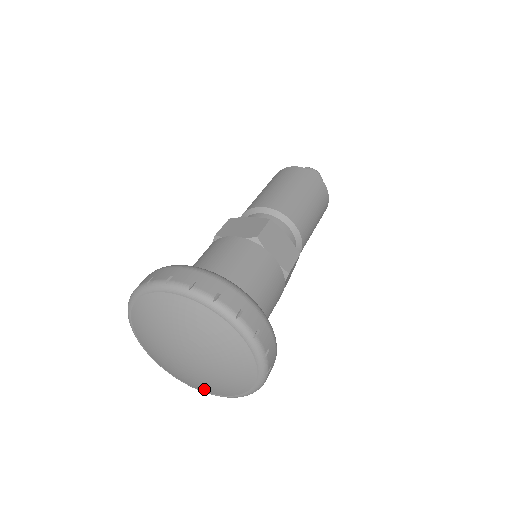
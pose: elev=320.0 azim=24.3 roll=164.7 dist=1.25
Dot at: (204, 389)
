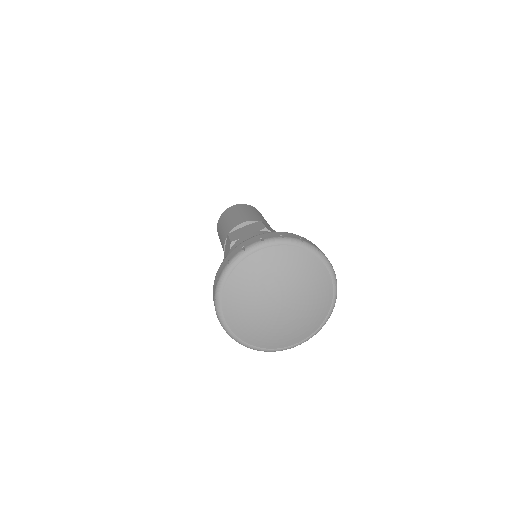
Dot at: (246, 334)
